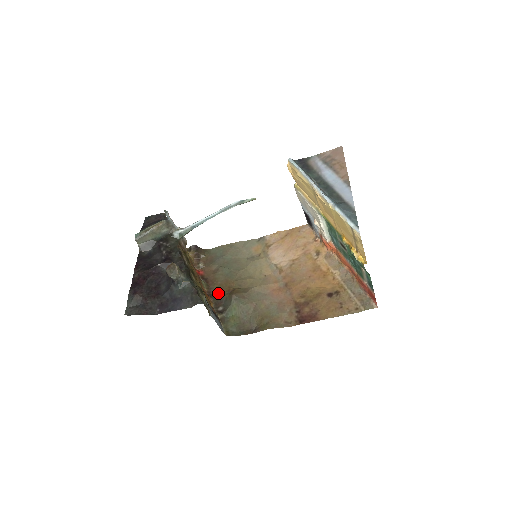
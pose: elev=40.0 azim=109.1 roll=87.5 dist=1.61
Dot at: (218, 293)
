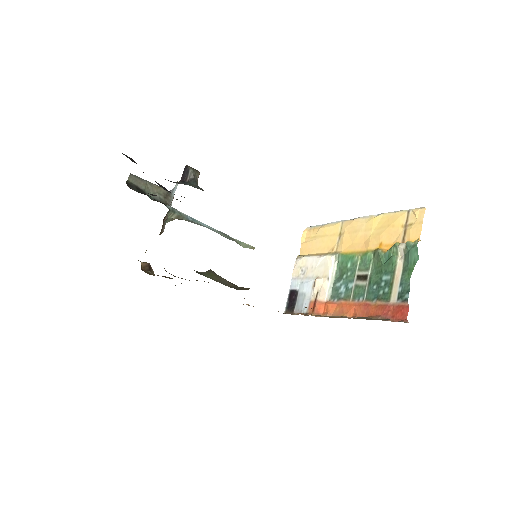
Dot at: occluded
